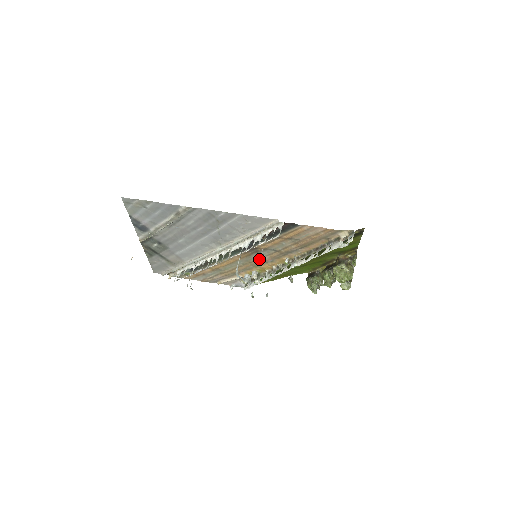
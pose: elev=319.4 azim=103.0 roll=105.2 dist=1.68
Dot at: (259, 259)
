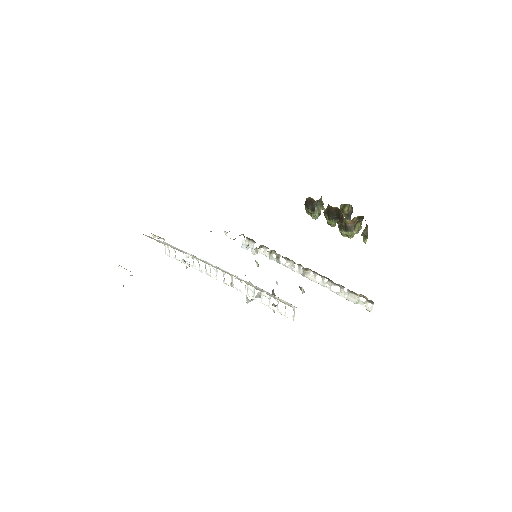
Dot at: occluded
